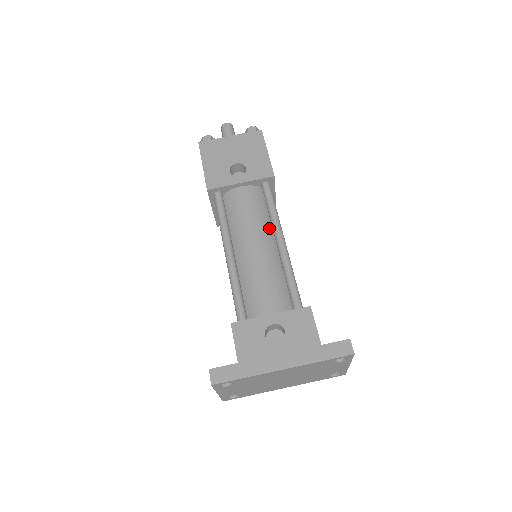
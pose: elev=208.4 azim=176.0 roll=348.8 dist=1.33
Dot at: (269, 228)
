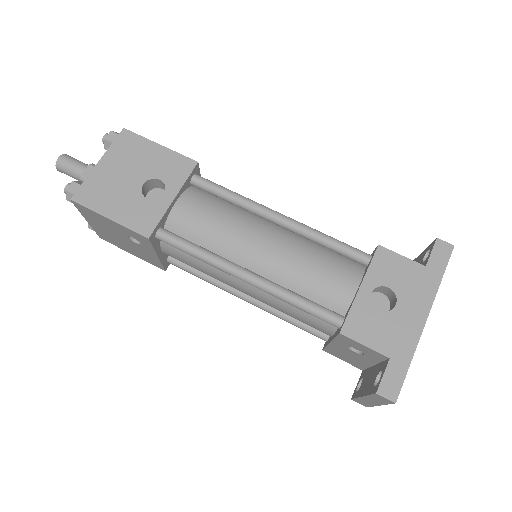
Dot at: (250, 216)
